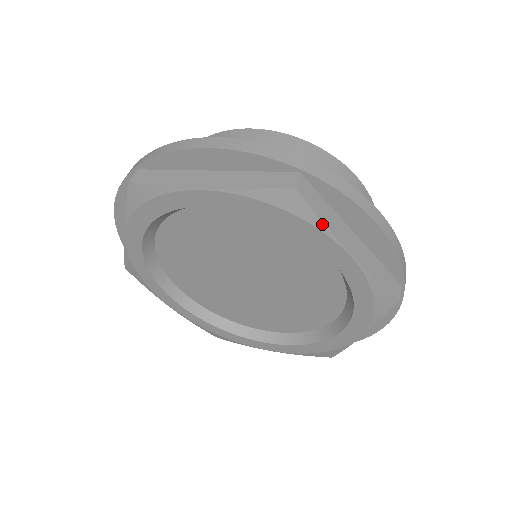
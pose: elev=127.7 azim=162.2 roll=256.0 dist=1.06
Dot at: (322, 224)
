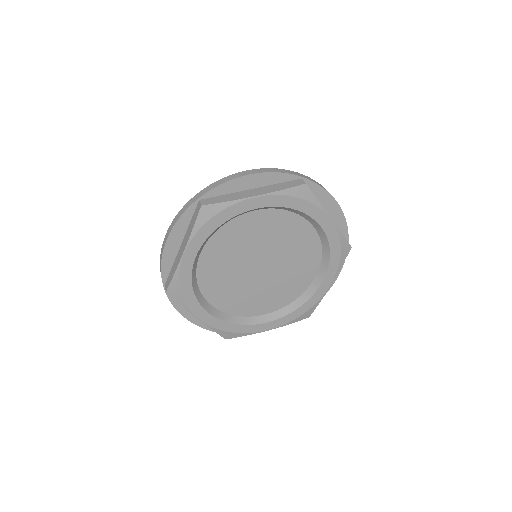
Dot at: (229, 202)
